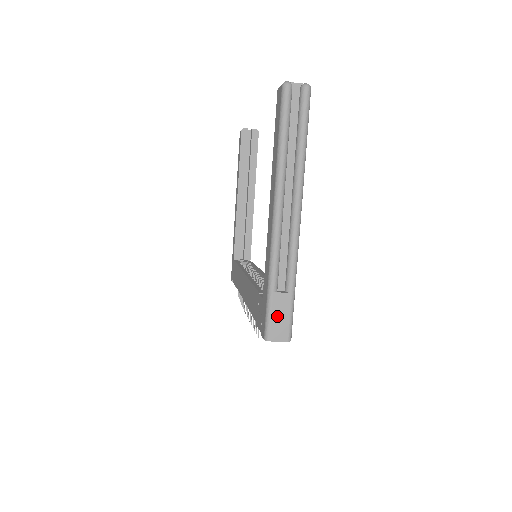
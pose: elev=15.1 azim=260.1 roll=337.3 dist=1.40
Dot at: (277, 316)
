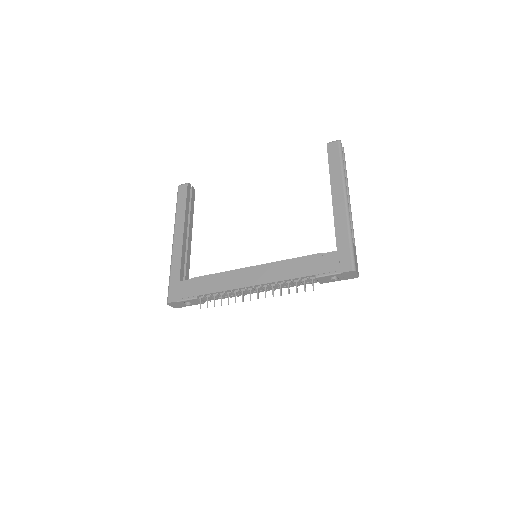
Dot at: (355, 257)
